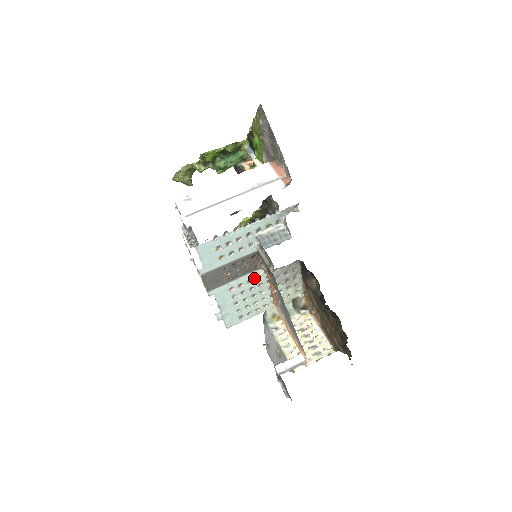
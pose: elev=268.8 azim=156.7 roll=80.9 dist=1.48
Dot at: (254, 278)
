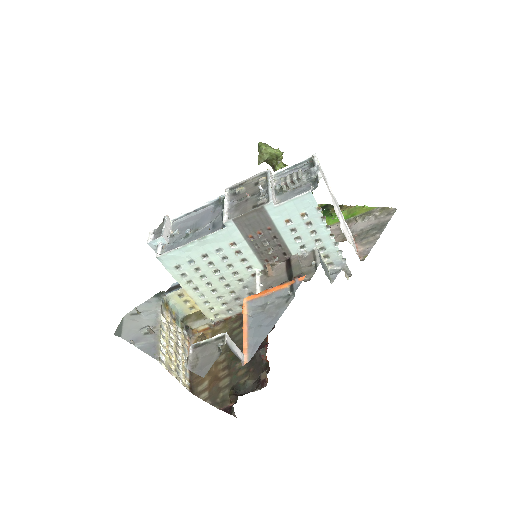
Dot at: (248, 264)
